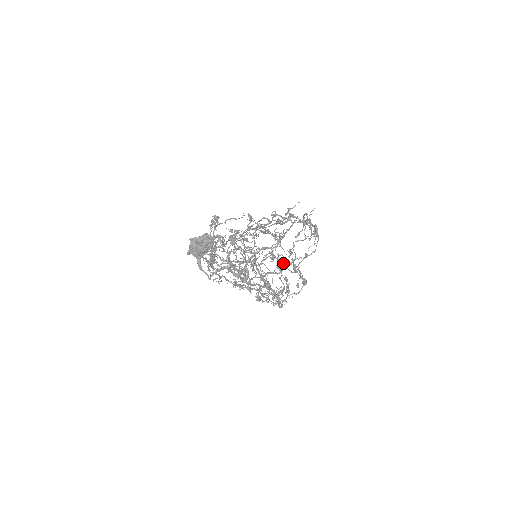
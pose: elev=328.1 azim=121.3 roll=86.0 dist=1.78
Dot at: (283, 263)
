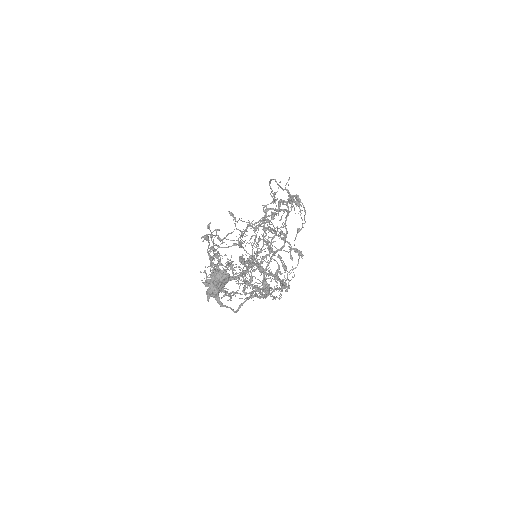
Dot at: (262, 236)
